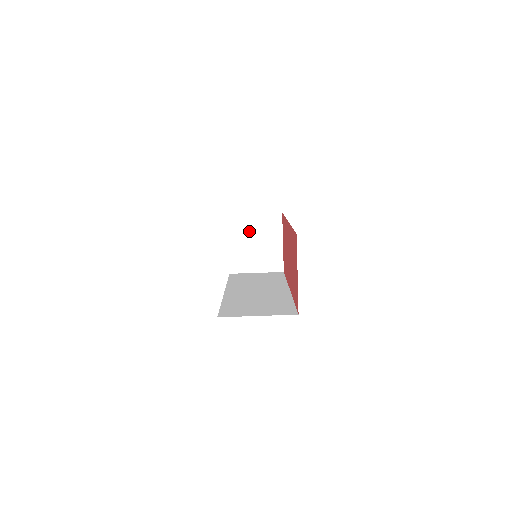
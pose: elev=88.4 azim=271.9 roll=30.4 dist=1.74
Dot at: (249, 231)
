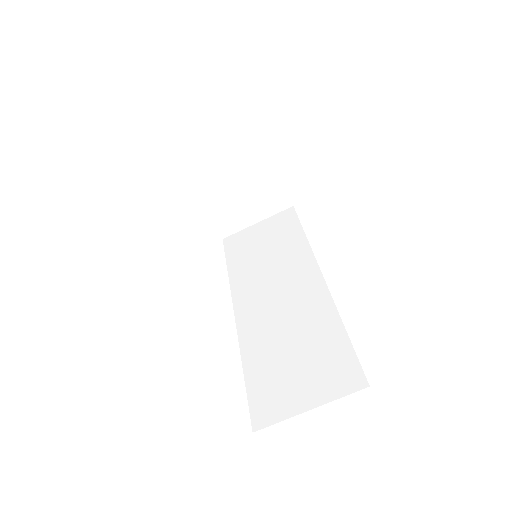
Dot at: (222, 176)
